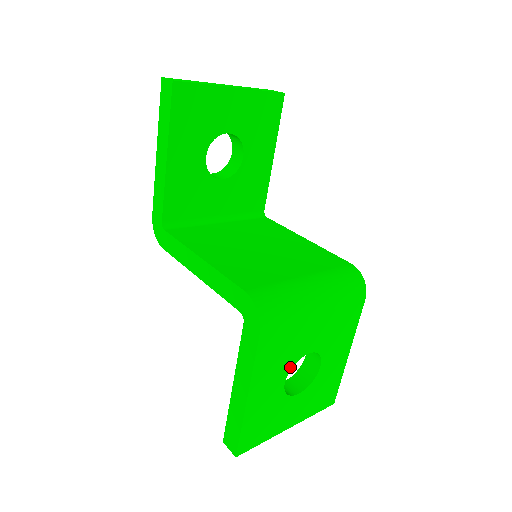
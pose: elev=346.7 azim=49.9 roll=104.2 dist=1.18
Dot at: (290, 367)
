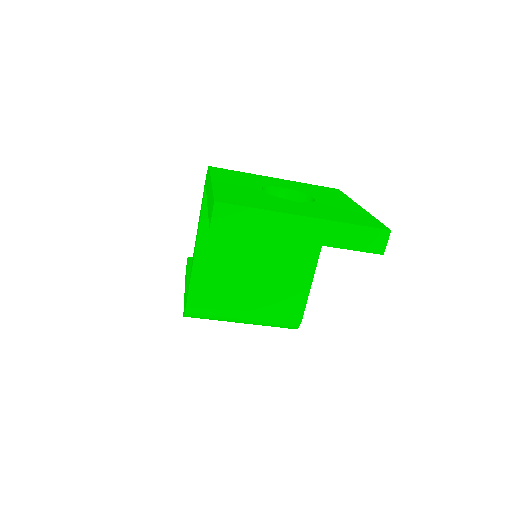
Dot at: (262, 186)
